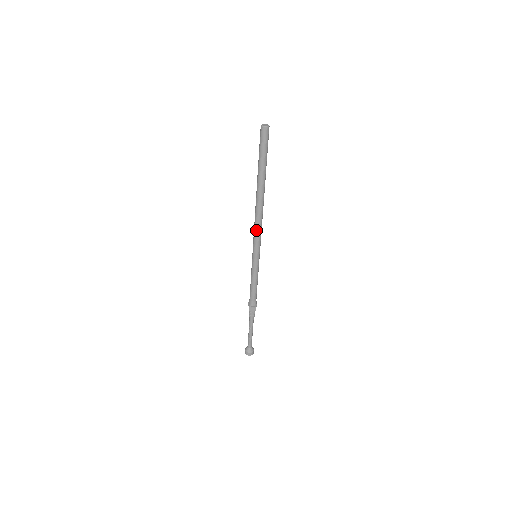
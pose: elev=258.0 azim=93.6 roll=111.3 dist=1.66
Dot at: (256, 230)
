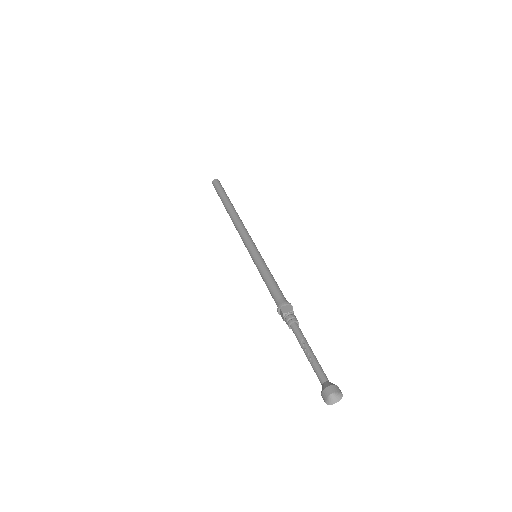
Dot at: (242, 232)
